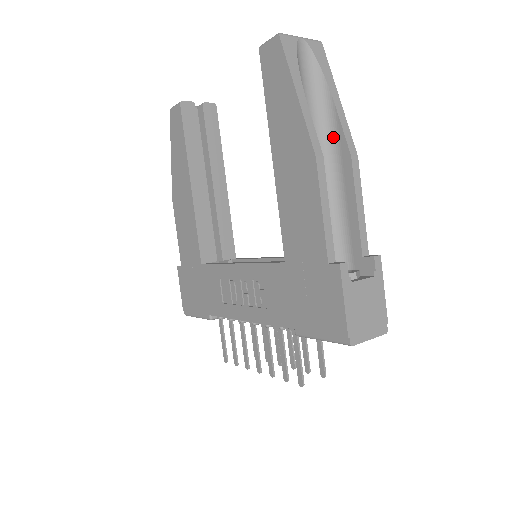
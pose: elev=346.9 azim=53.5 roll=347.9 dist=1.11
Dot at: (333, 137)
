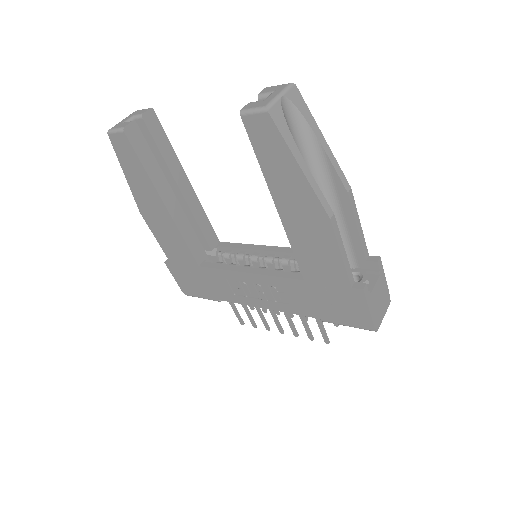
Dot at: (326, 176)
